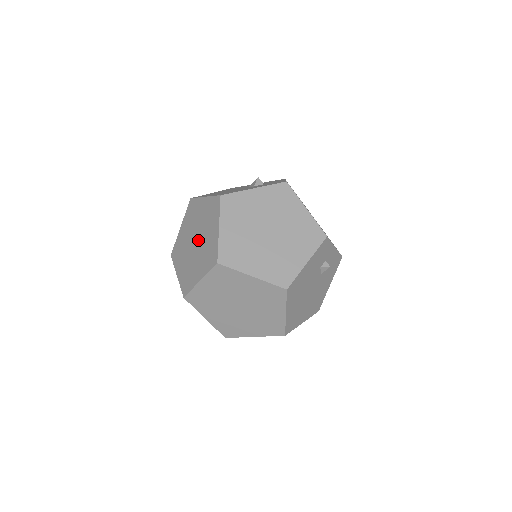
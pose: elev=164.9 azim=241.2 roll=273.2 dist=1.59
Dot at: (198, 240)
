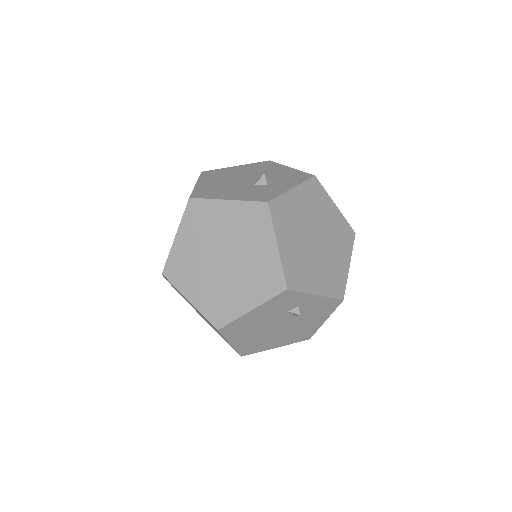
Dot at: occluded
